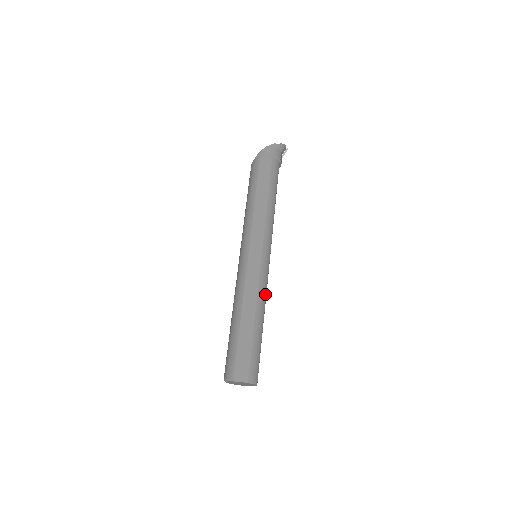
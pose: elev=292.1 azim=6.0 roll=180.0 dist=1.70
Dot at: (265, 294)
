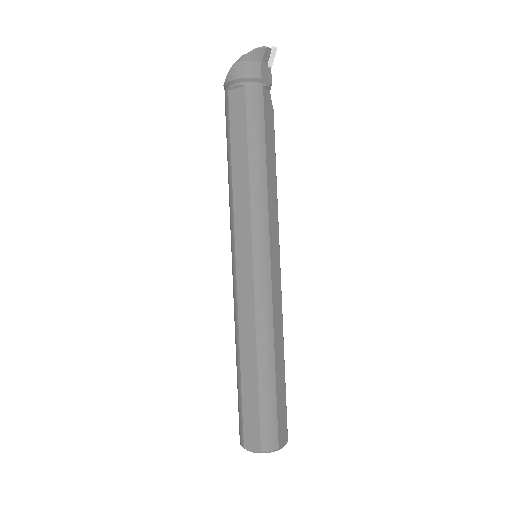
Dot at: (270, 320)
